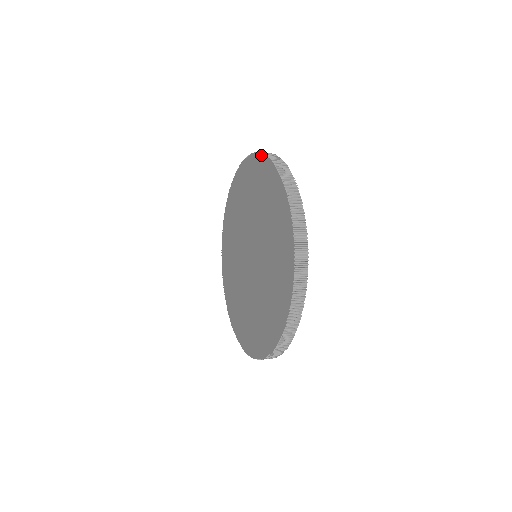
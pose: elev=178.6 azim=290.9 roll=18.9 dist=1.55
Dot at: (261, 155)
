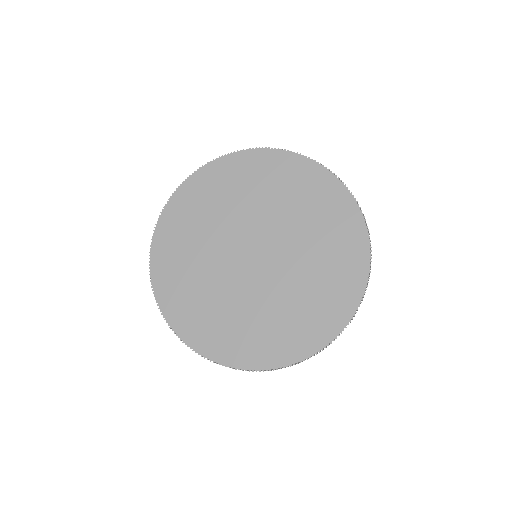
Dot at: (315, 162)
